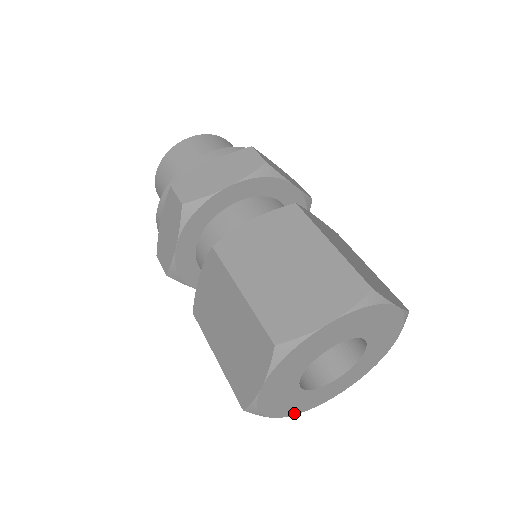
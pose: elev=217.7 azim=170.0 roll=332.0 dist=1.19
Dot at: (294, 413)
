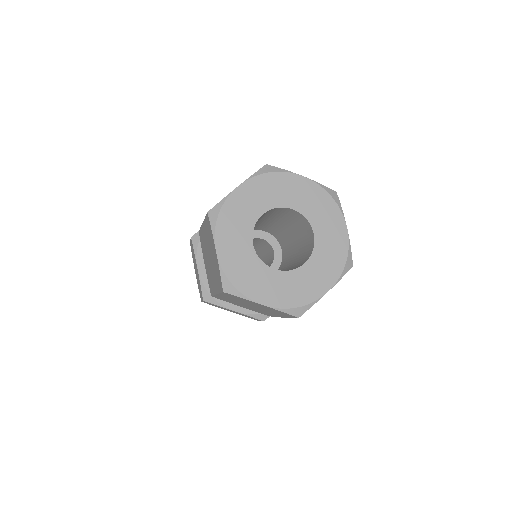
Dot at: (285, 306)
